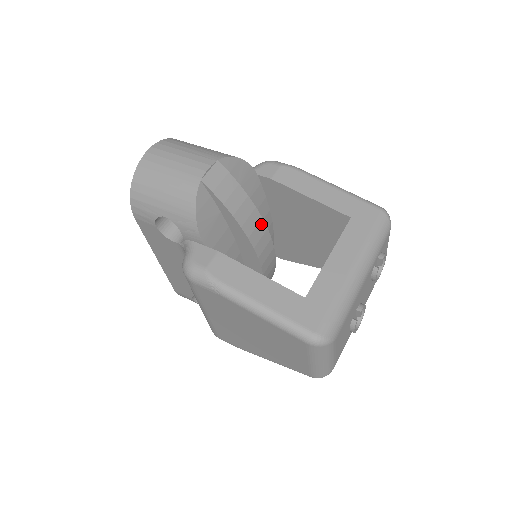
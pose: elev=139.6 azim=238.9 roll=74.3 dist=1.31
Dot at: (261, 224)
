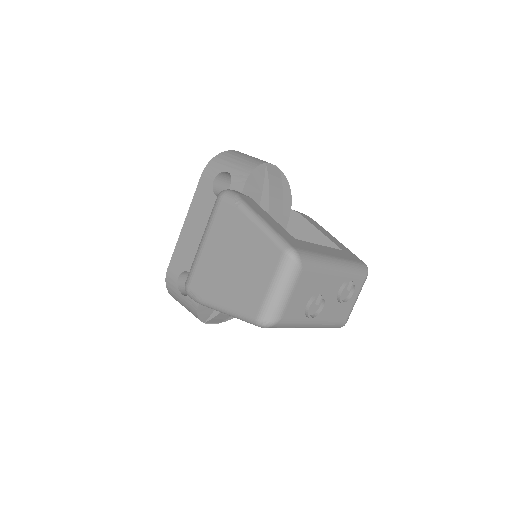
Dot at: occluded
